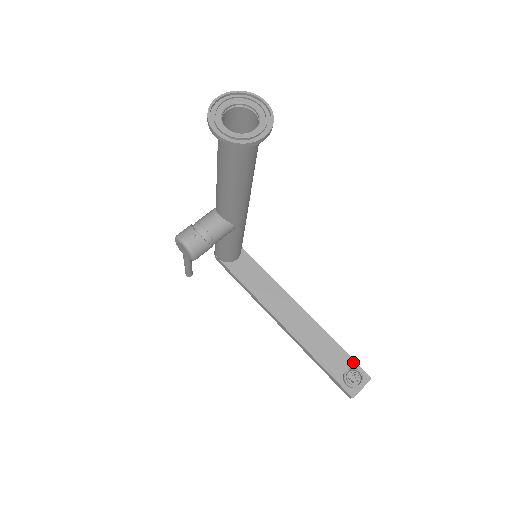
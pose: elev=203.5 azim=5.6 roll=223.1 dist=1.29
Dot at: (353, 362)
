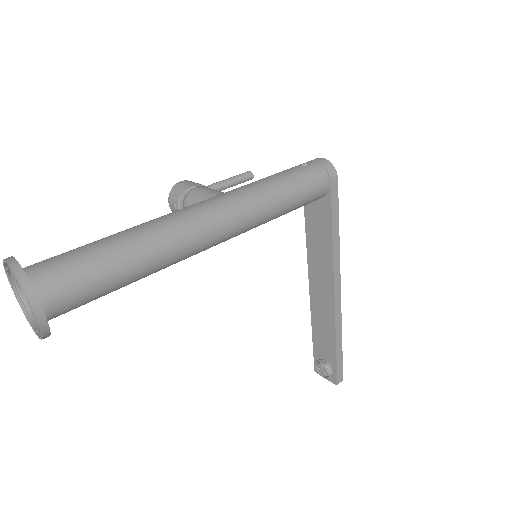
Dot at: (335, 365)
